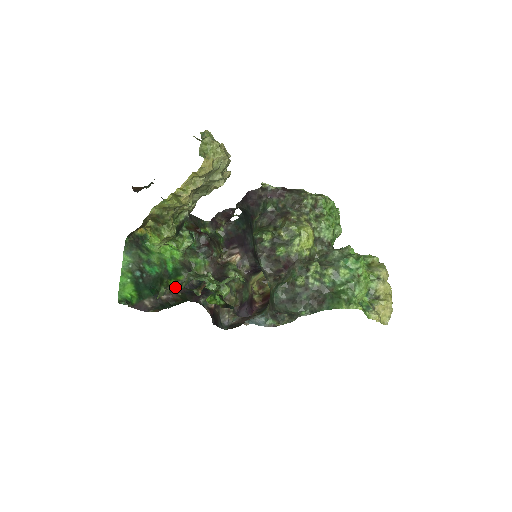
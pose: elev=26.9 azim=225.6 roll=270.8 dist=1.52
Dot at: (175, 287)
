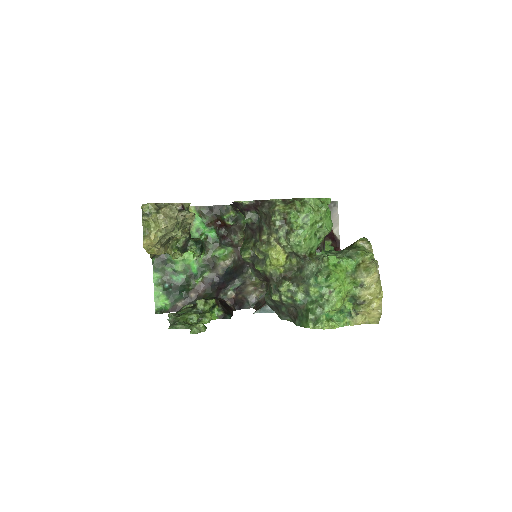
Dot at: occluded
